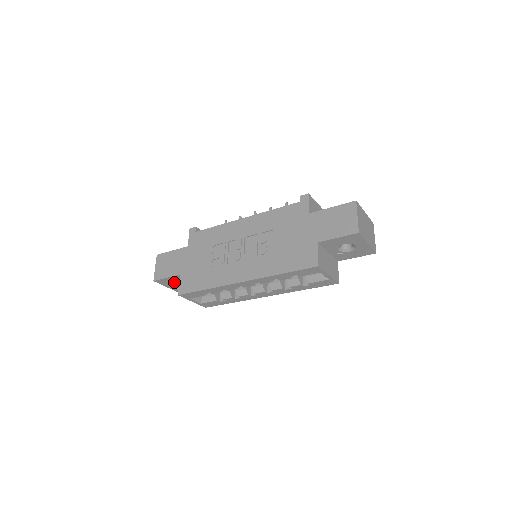
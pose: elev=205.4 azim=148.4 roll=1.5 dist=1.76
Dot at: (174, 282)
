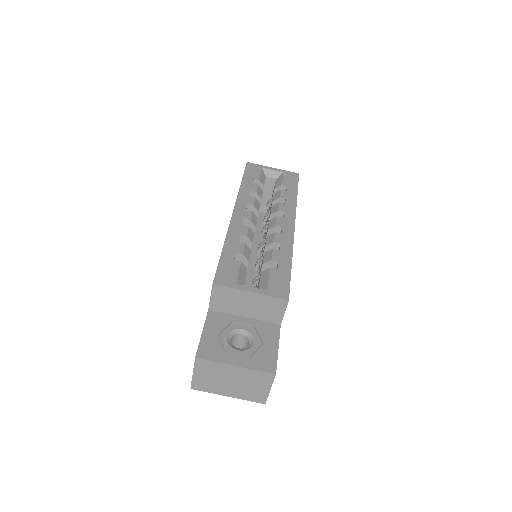
Dot at: (225, 341)
